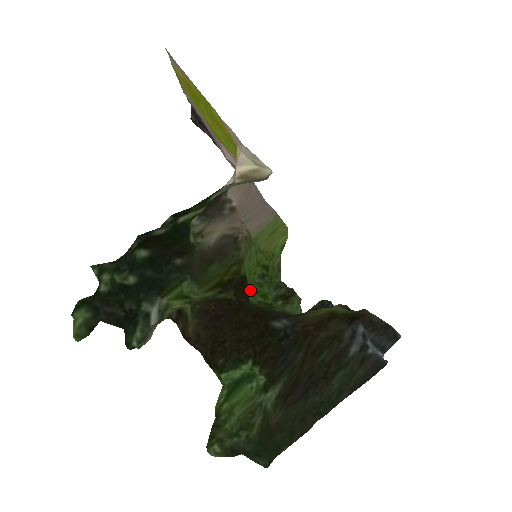
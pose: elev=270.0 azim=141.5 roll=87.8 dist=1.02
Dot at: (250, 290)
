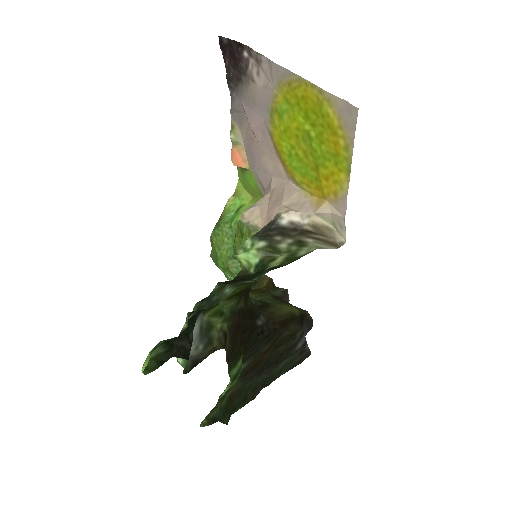
Dot at: occluded
